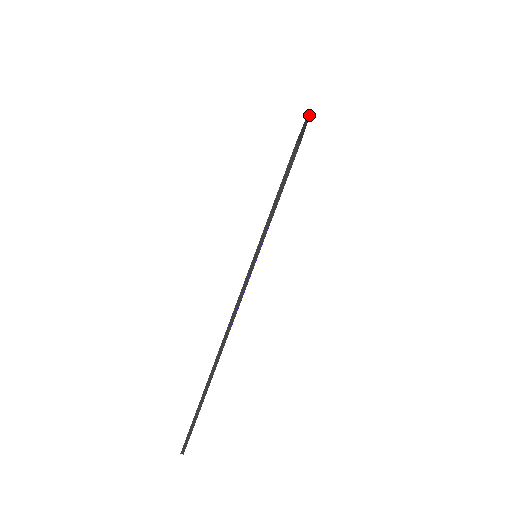
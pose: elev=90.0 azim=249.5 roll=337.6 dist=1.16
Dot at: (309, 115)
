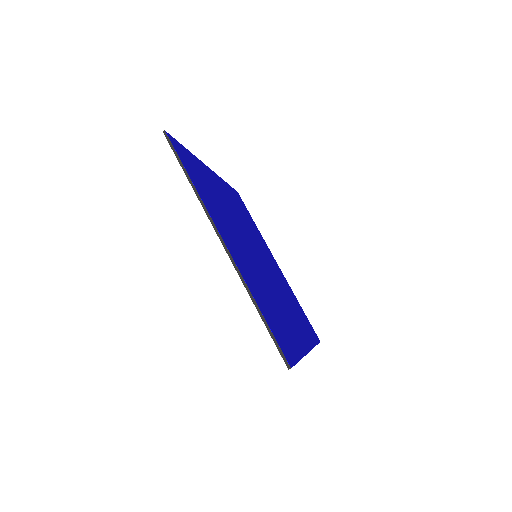
Dot at: (171, 144)
